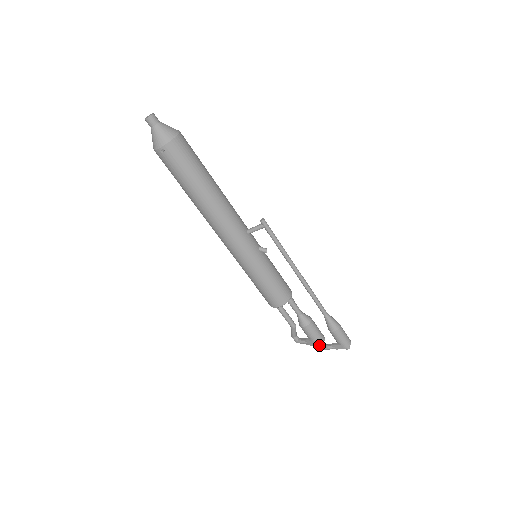
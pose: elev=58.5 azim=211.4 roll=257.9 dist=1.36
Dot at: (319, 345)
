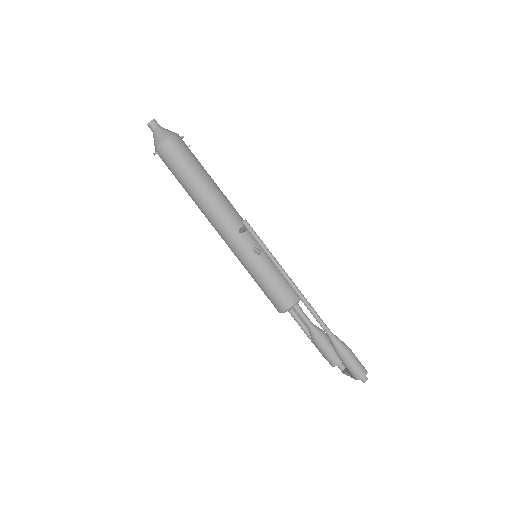
Dot at: (338, 367)
